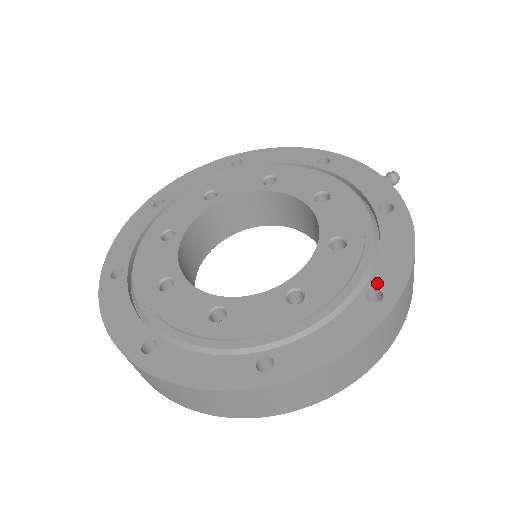
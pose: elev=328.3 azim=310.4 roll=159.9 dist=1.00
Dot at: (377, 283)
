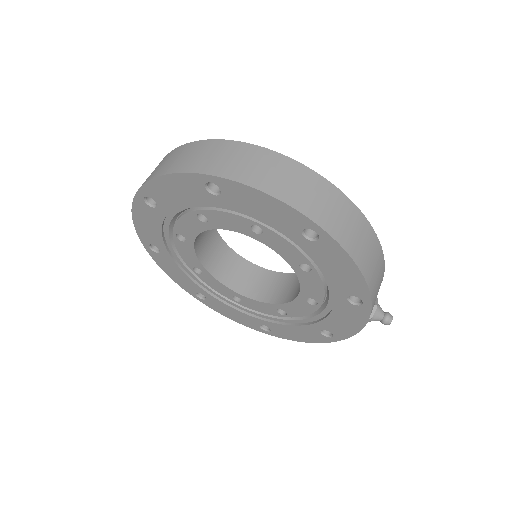
Dot at: occluded
